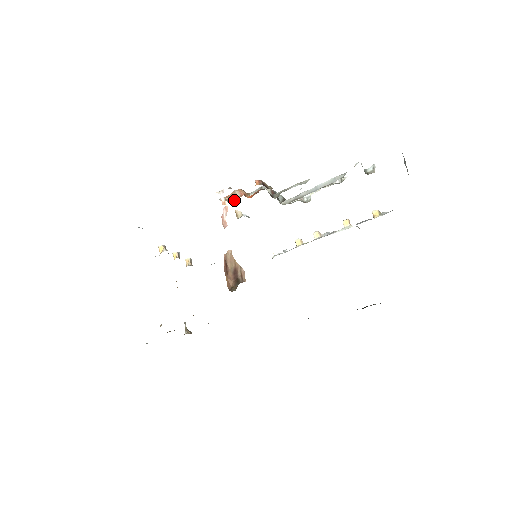
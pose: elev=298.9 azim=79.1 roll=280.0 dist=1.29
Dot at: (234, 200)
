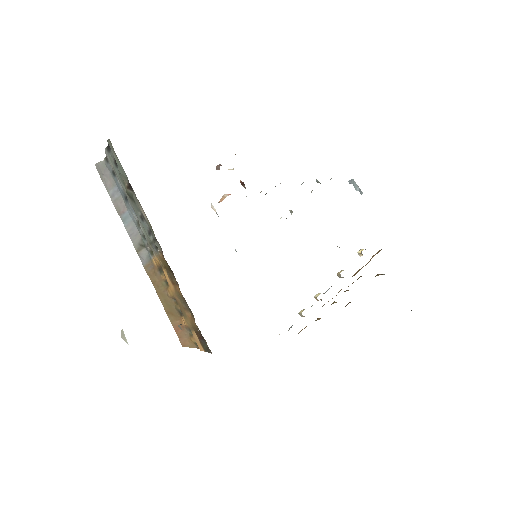
Dot at: (224, 198)
